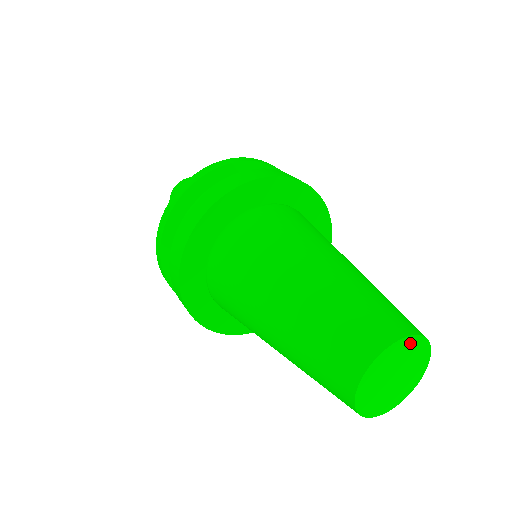
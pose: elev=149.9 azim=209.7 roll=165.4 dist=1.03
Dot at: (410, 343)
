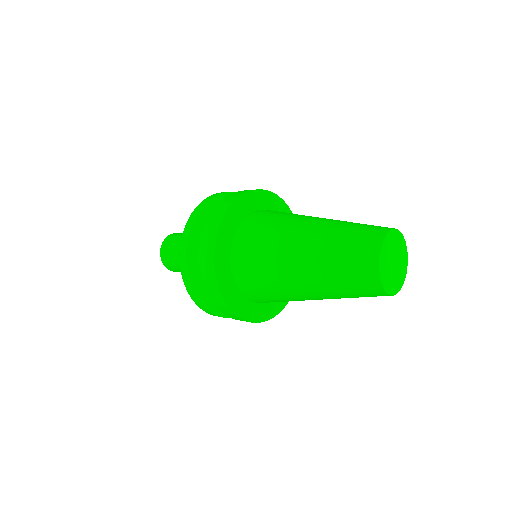
Dot at: (389, 238)
